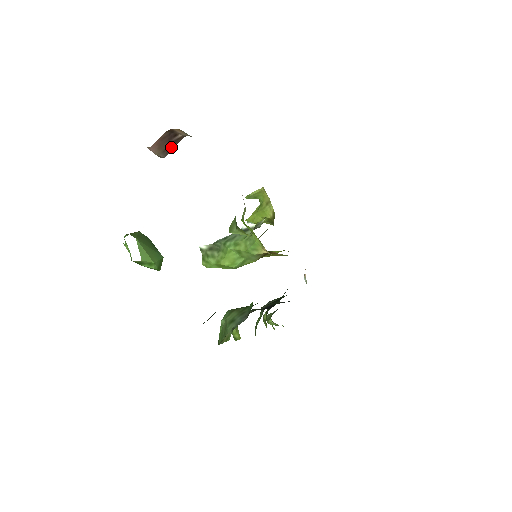
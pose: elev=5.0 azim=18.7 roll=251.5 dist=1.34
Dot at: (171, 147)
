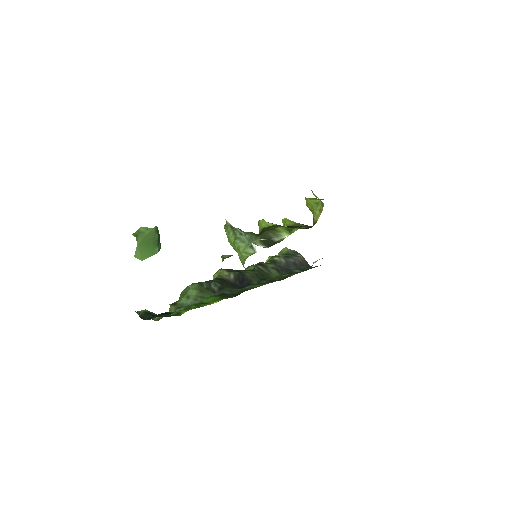
Dot at: occluded
